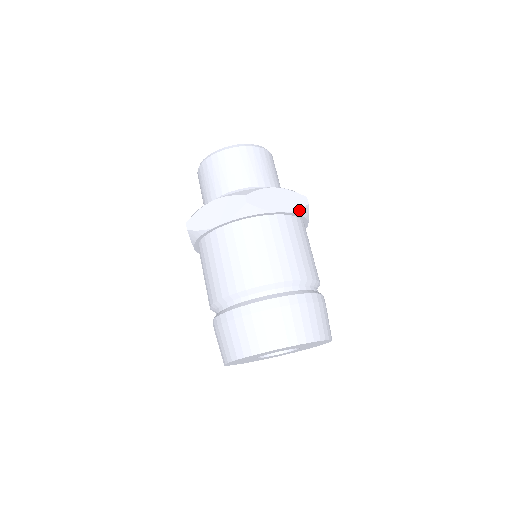
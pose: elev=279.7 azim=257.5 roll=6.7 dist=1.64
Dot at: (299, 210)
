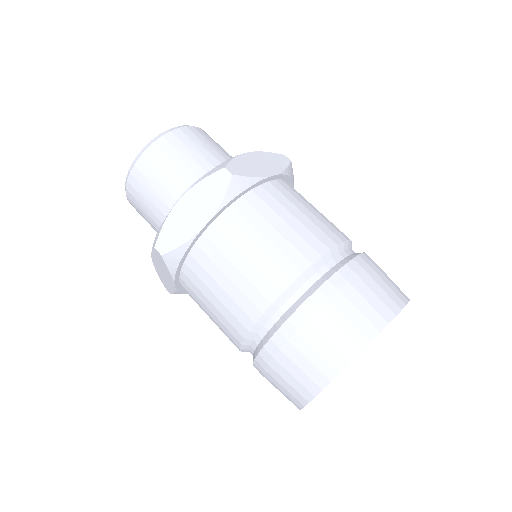
Dot at: (287, 170)
